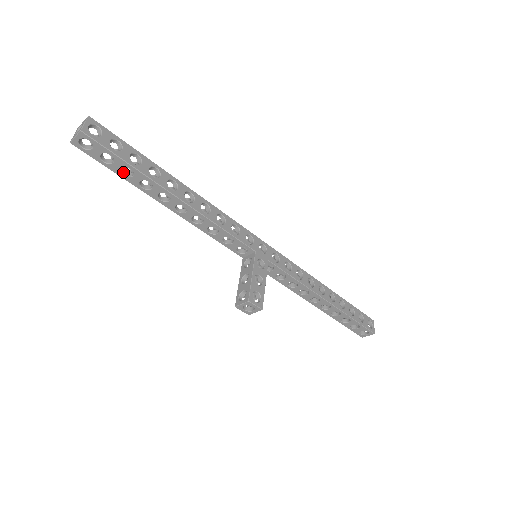
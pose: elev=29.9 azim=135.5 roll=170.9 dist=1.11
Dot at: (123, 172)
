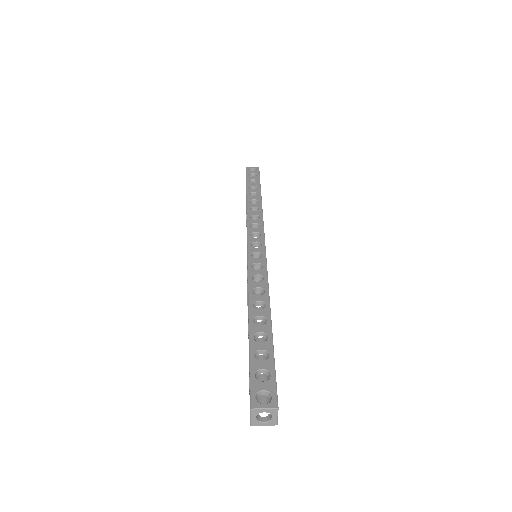
Dot at: occluded
